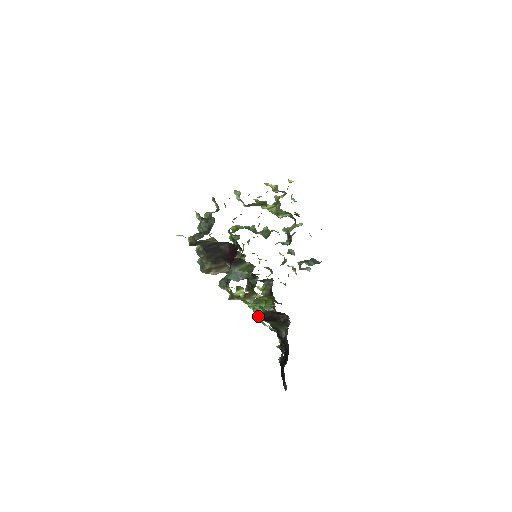
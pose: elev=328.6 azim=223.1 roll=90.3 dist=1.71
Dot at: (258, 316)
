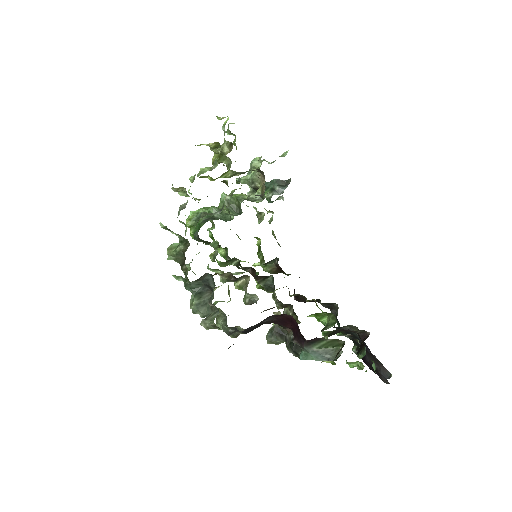
Dot at: (354, 366)
